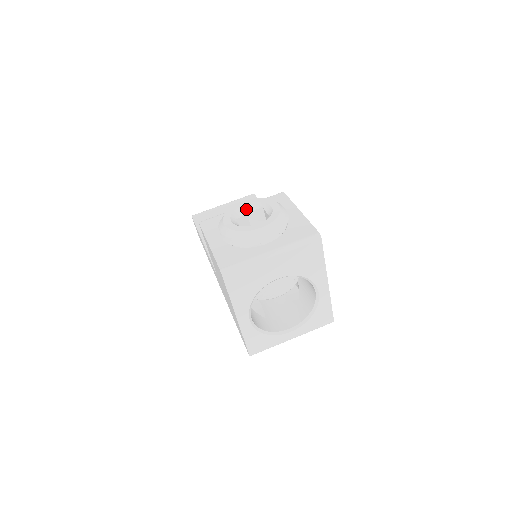
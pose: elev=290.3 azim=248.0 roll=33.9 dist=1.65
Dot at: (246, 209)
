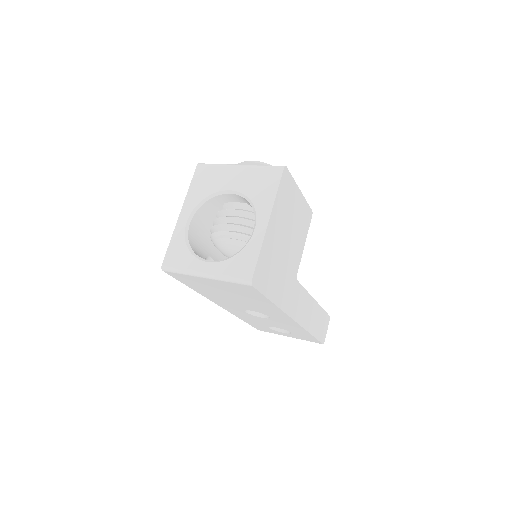
Dot at: occluded
